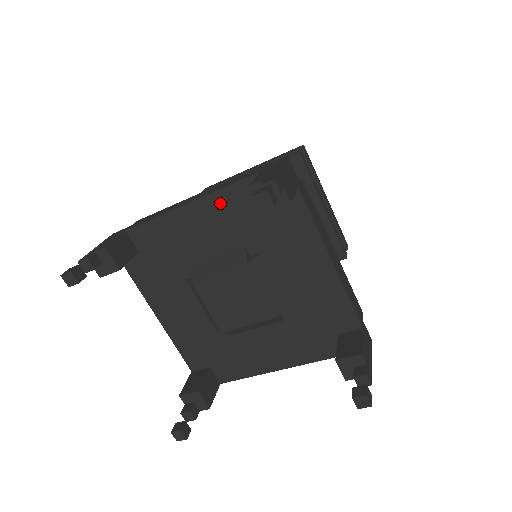
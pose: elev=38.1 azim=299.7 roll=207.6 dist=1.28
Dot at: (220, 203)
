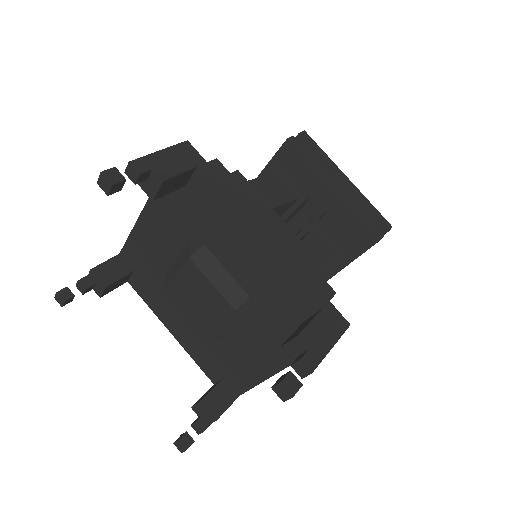
Dot at: (157, 205)
